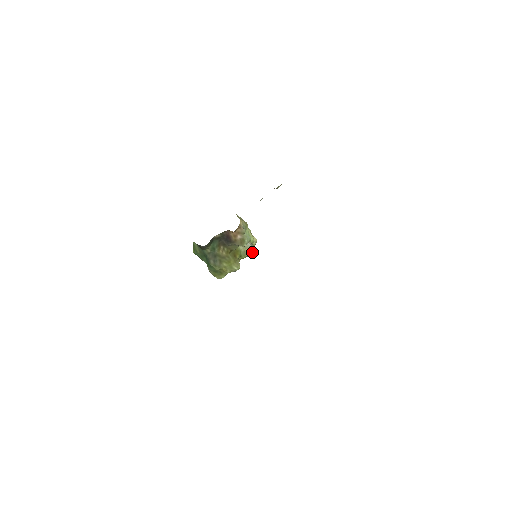
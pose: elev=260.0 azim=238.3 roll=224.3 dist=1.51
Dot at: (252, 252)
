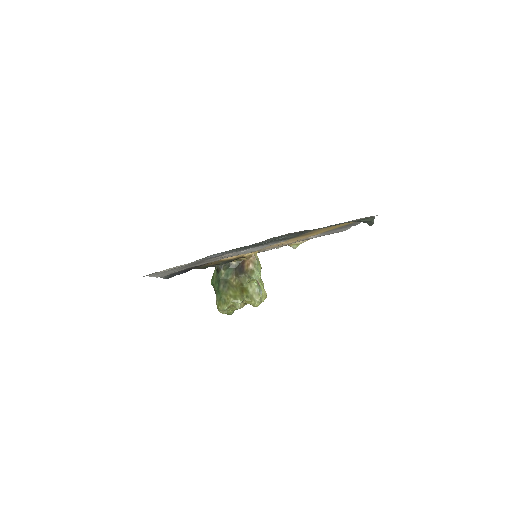
Dot at: (259, 300)
